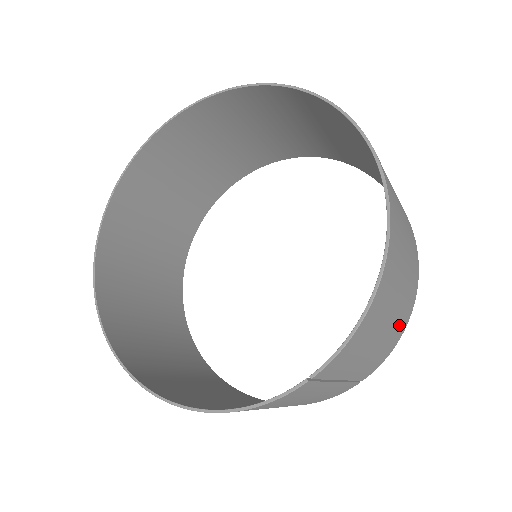
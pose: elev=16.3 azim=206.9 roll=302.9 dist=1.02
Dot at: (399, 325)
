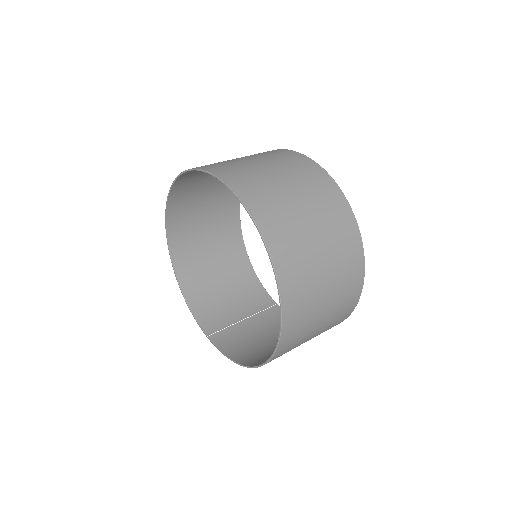
Dot at: occluded
